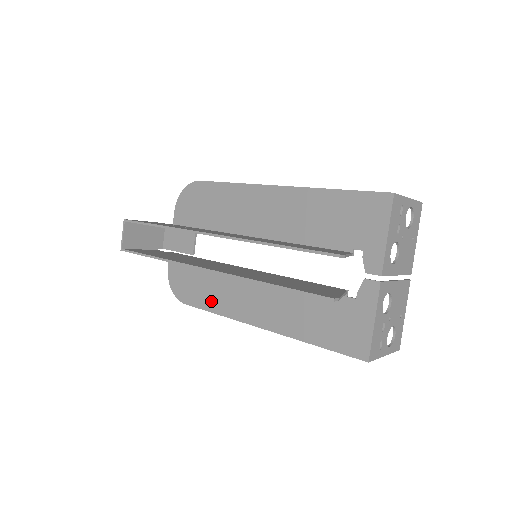
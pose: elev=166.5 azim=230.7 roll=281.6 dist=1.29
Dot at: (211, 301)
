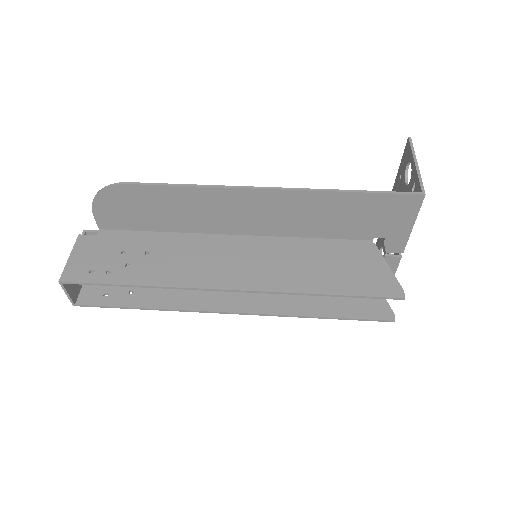
Dot at: occluded
